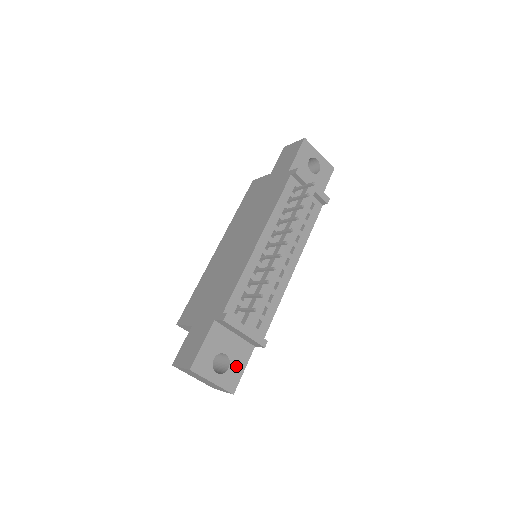
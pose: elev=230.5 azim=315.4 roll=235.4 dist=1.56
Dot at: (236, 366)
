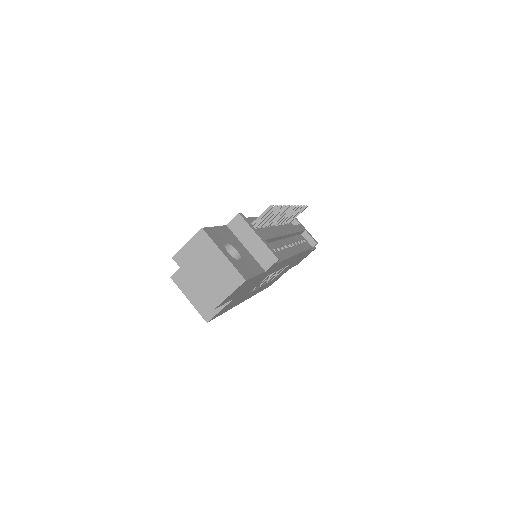
Dot at: (247, 266)
